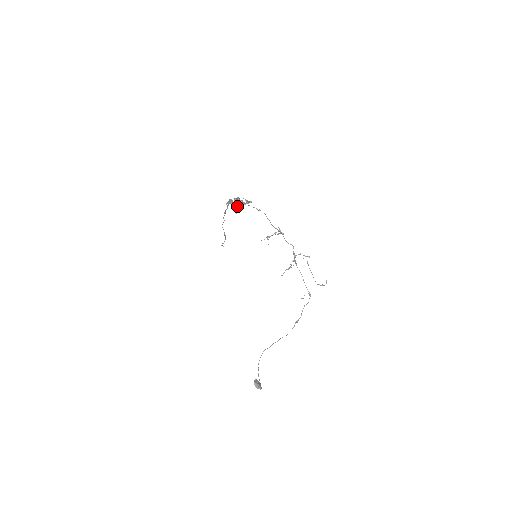
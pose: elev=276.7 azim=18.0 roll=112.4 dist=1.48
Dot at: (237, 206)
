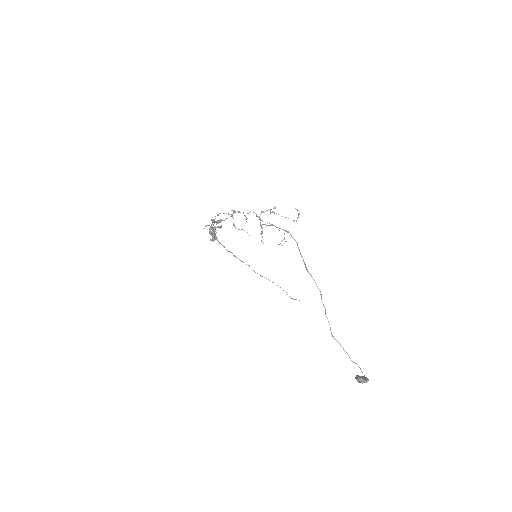
Dot at: (215, 233)
